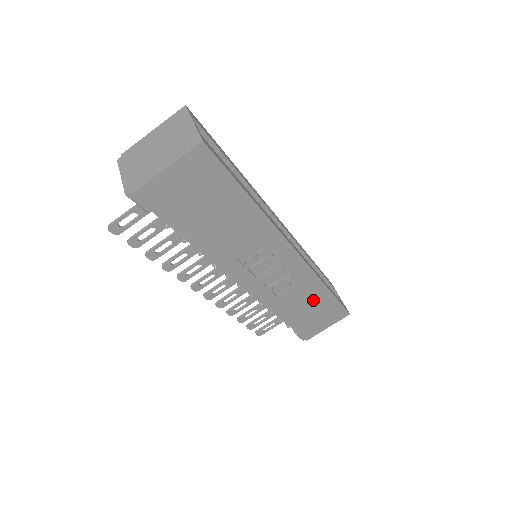
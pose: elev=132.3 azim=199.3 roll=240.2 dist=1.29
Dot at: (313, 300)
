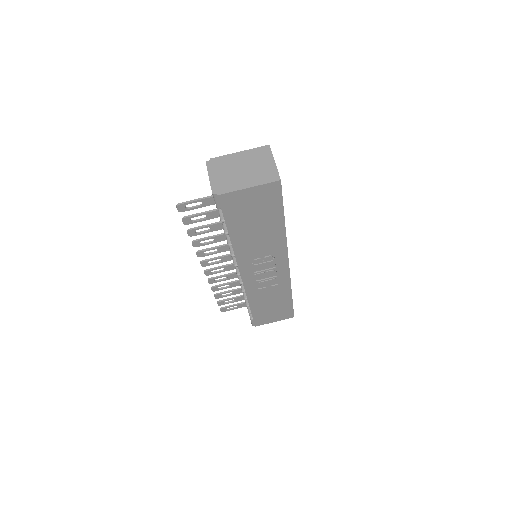
Dot at: (278, 300)
